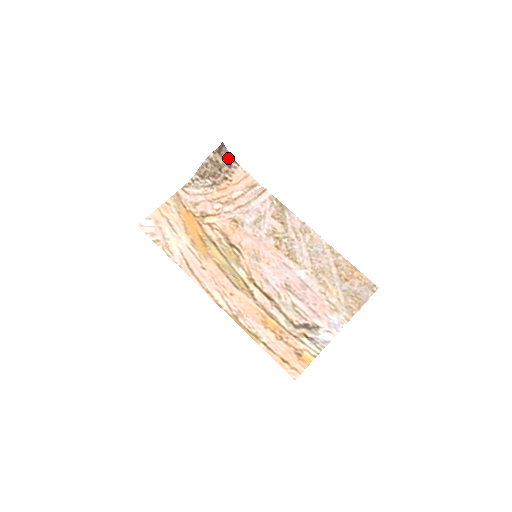
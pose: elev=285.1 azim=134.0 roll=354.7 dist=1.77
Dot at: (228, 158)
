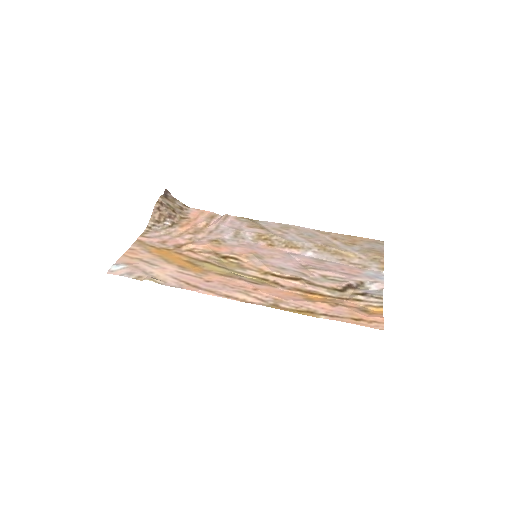
Dot at: (176, 202)
